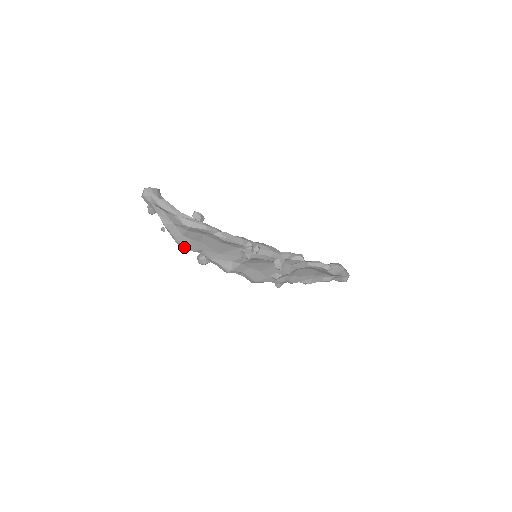
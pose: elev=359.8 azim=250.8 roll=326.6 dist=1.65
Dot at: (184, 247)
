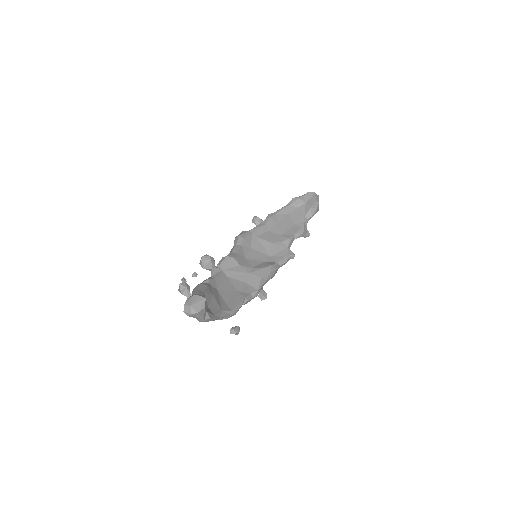
Dot at: occluded
